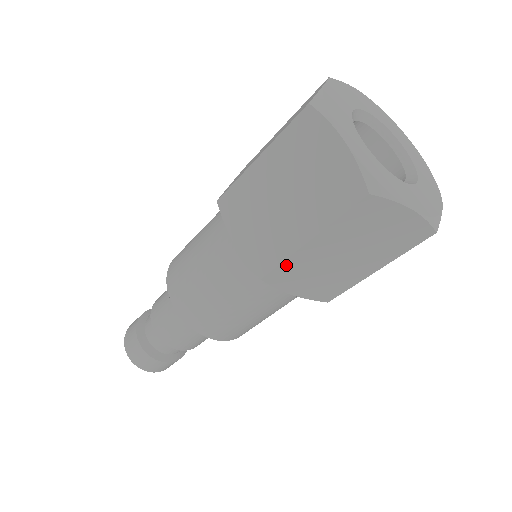
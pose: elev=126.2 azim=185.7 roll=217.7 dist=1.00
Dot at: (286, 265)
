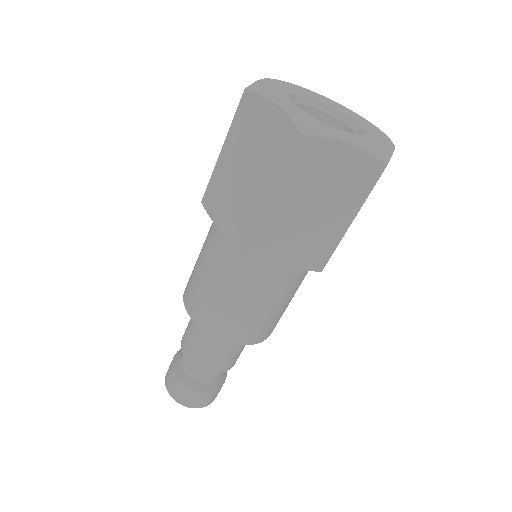
Dot at: (263, 231)
